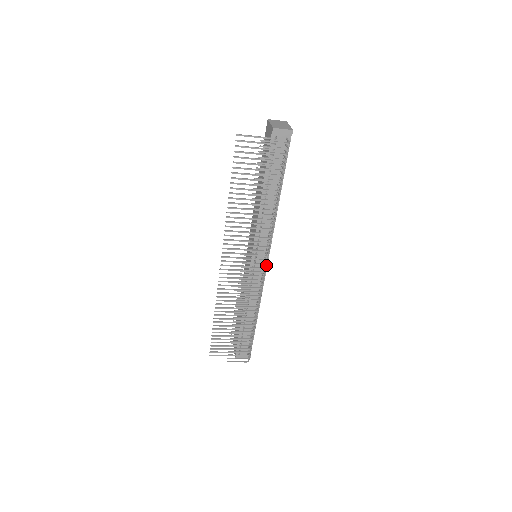
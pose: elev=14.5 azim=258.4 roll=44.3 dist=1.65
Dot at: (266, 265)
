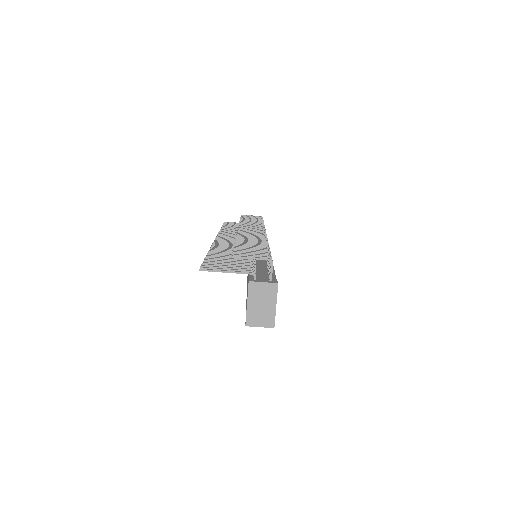
Dot at: occluded
